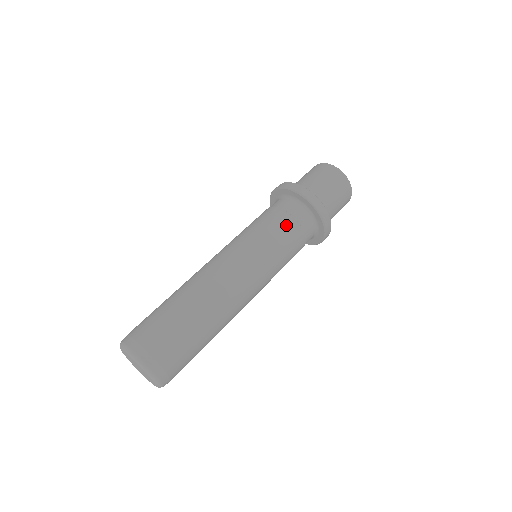
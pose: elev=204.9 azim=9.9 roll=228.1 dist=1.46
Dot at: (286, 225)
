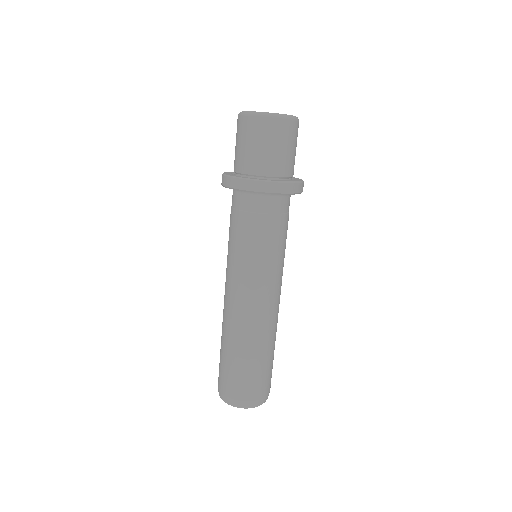
Dot at: (275, 228)
